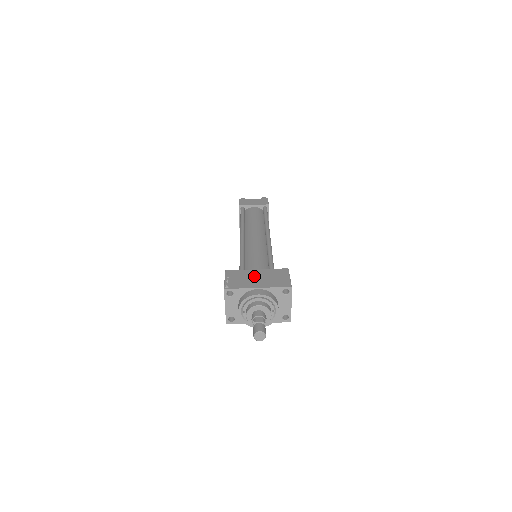
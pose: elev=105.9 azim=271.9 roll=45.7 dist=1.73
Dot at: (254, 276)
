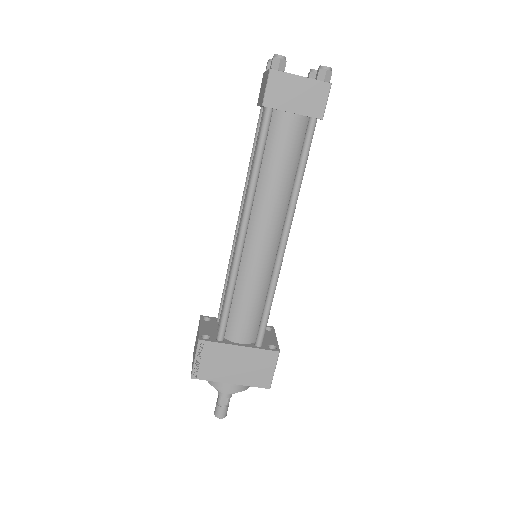
Dot at: (232, 361)
